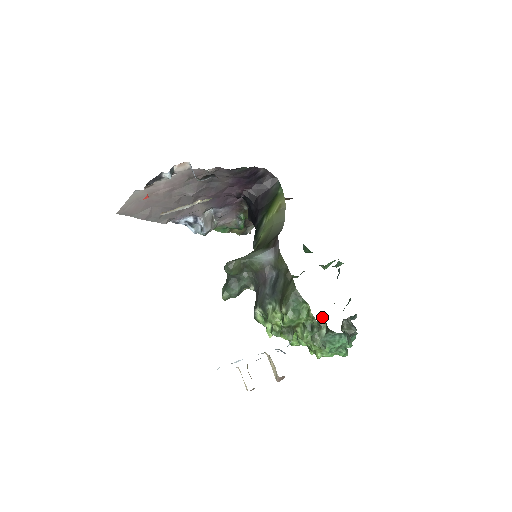
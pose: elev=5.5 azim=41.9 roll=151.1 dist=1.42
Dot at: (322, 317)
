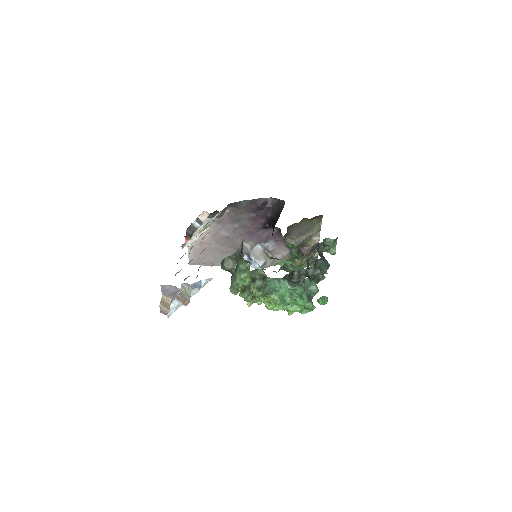
Dot at: (260, 269)
